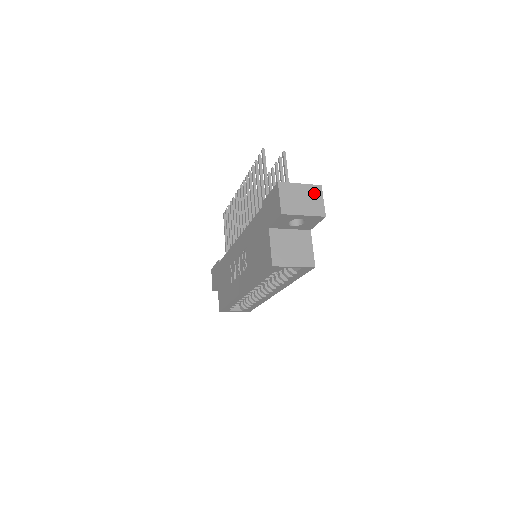
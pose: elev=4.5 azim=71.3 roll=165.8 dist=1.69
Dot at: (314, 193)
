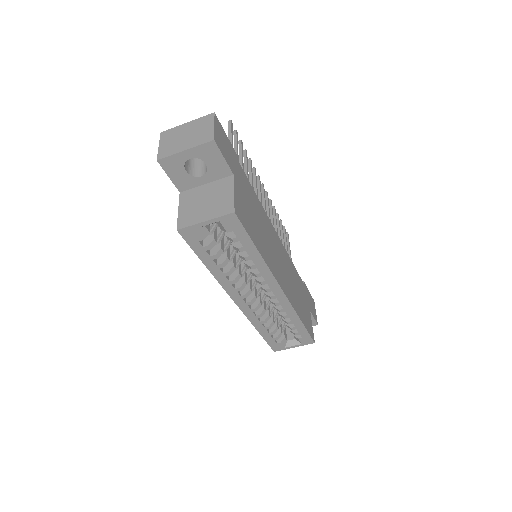
Dot at: (203, 124)
